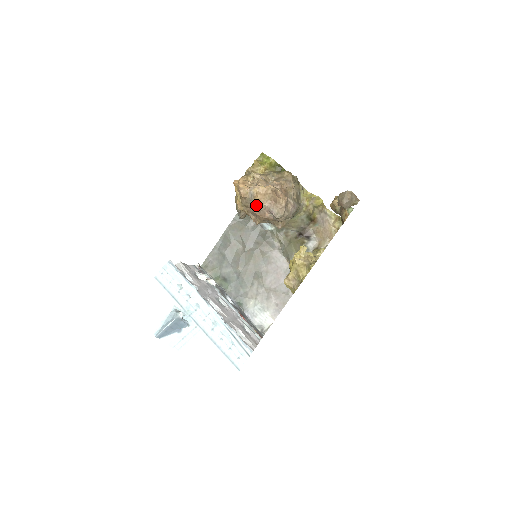
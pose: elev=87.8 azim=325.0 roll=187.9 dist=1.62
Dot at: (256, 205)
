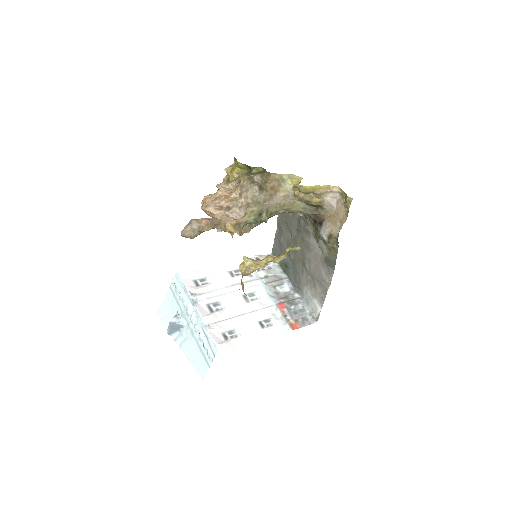
Dot at: occluded
